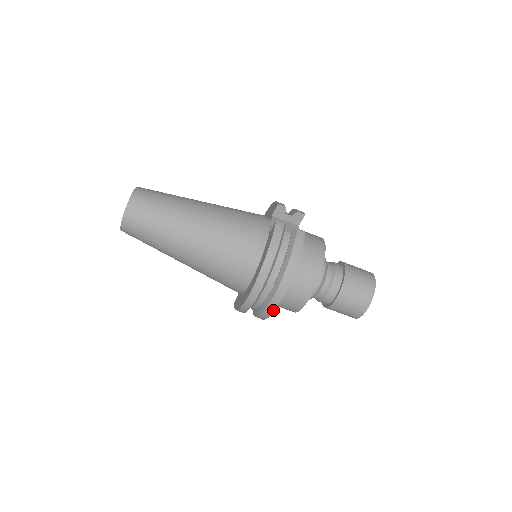
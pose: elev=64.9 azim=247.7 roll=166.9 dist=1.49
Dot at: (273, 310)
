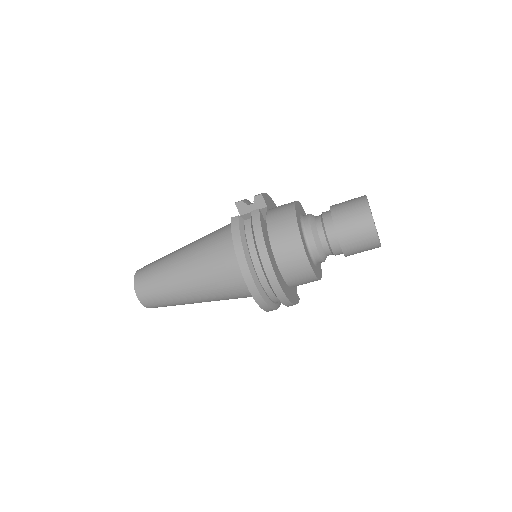
Dot at: (281, 291)
